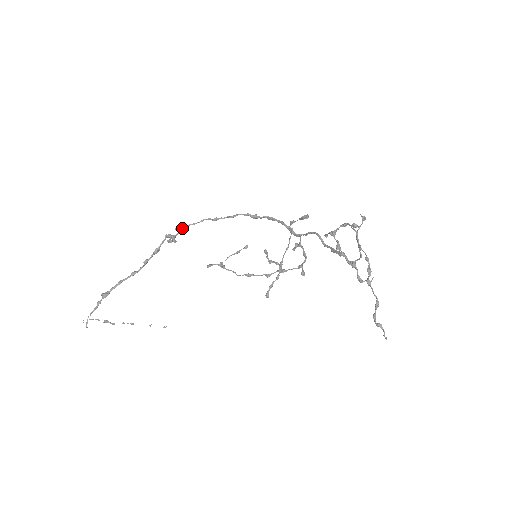
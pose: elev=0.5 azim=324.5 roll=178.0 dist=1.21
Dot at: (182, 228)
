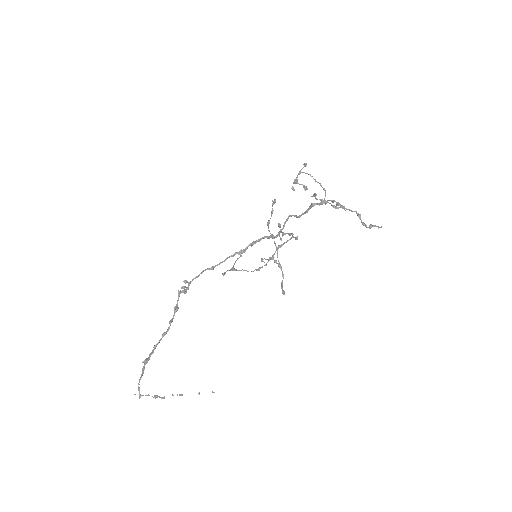
Dot at: (189, 282)
